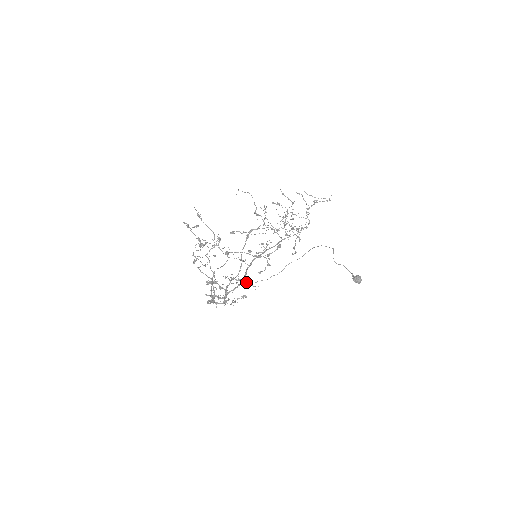
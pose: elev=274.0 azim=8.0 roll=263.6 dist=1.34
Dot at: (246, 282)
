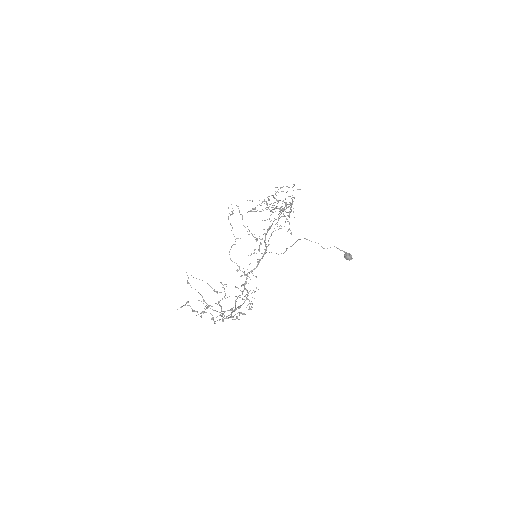
Dot at: occluded
